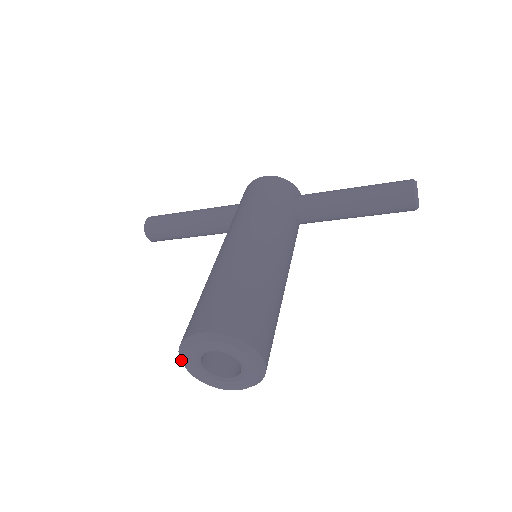
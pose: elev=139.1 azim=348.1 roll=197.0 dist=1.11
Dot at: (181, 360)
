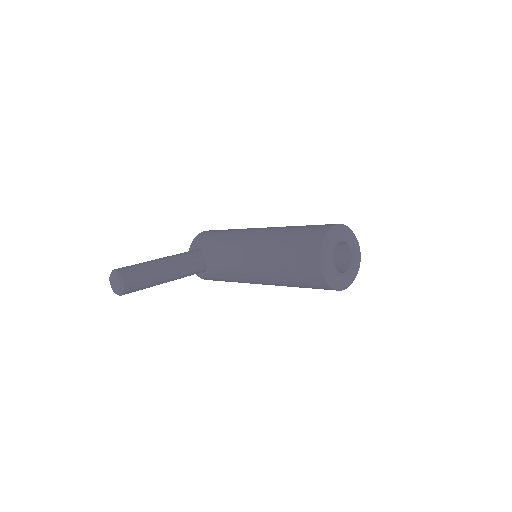
Dot at: (323, 257)
